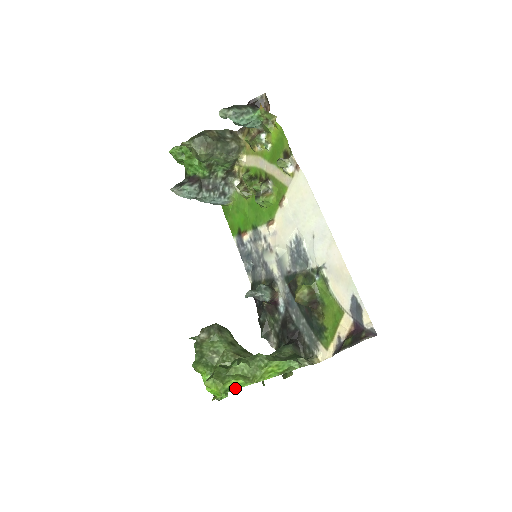
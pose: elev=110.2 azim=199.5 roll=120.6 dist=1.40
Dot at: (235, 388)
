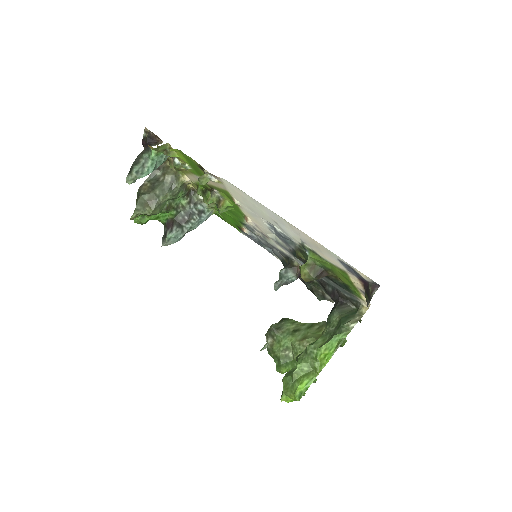
Dot at: (306, 389)
